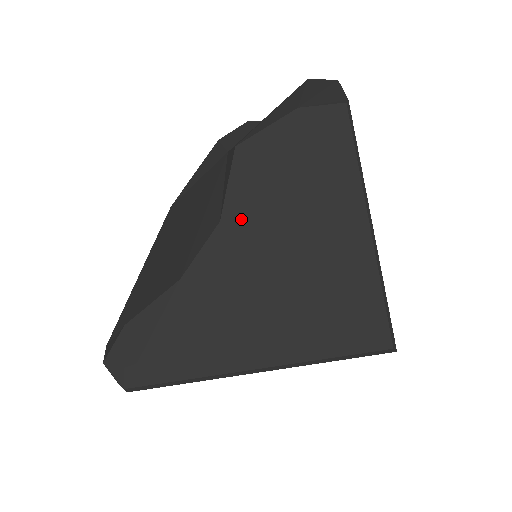
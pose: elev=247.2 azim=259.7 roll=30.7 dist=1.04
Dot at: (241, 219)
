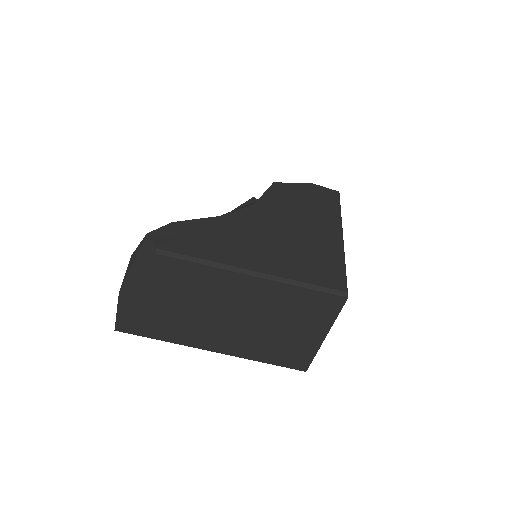
Dot at: (267, 208)
